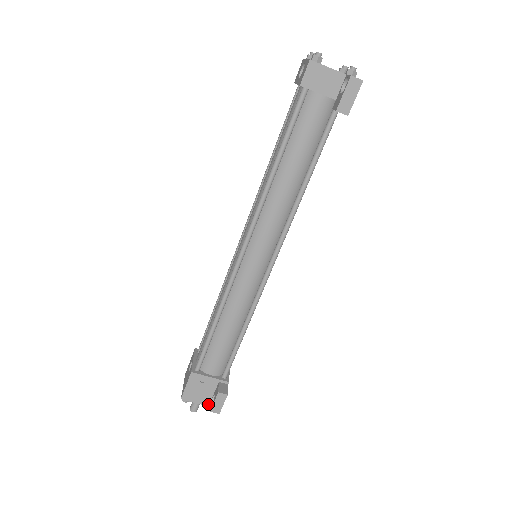
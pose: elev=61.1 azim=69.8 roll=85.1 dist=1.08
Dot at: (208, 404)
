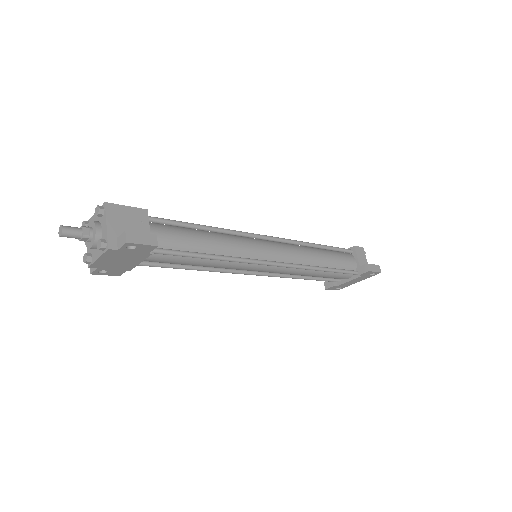
Dot at: (110, 236)
